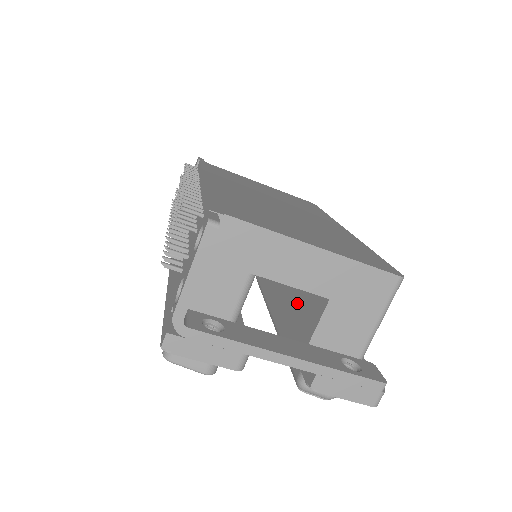
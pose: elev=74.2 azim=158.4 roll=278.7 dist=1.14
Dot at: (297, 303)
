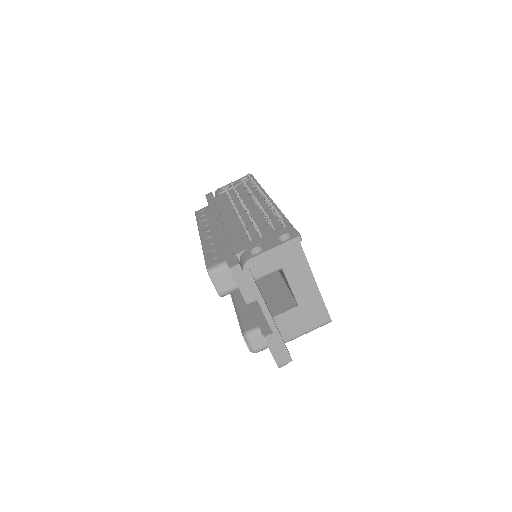
Dot at: (270, 296)
